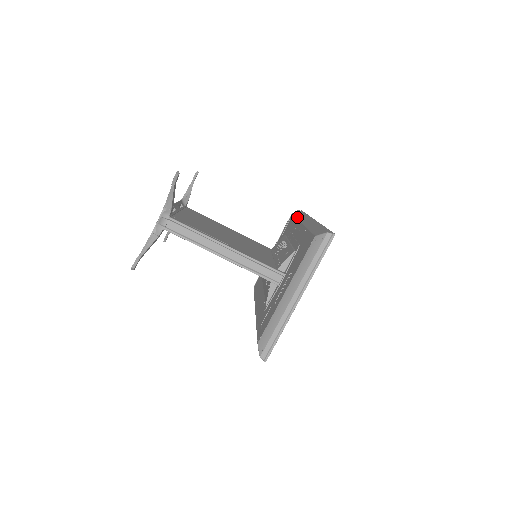
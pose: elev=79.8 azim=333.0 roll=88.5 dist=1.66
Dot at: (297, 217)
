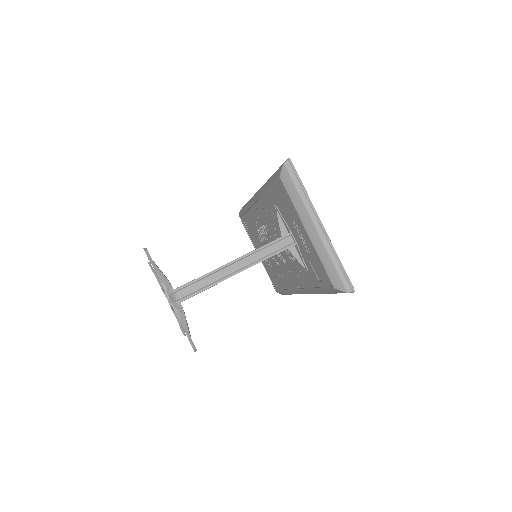
Dot at: (247, 207)
